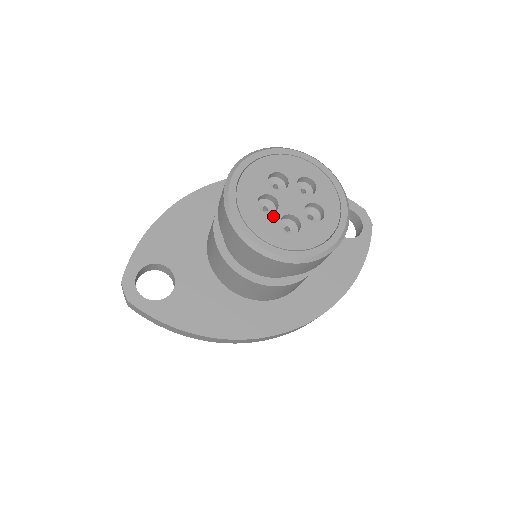
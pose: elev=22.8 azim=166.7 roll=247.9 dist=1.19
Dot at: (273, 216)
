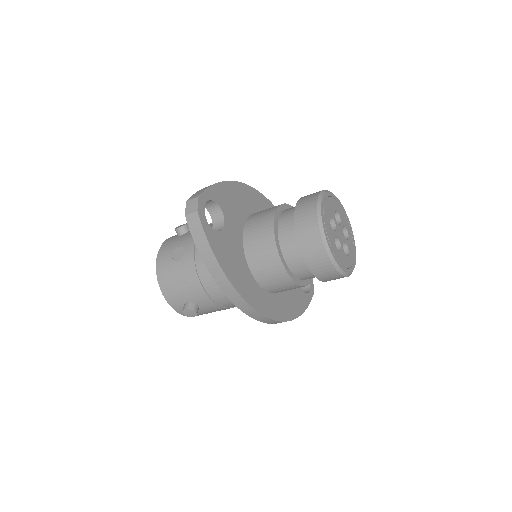
Dot at: (334, 232)
